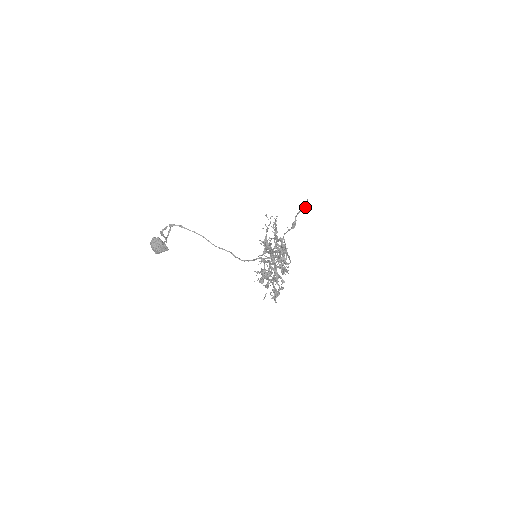
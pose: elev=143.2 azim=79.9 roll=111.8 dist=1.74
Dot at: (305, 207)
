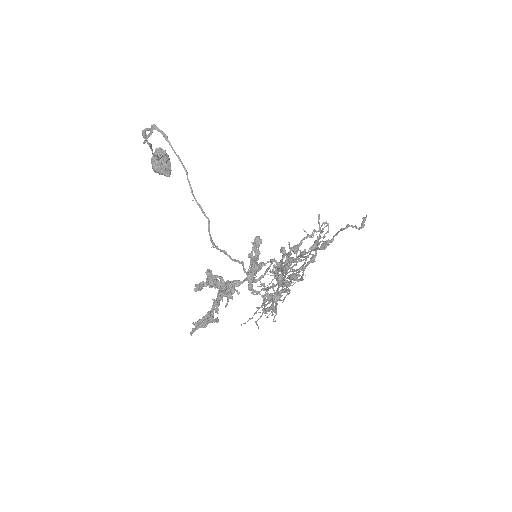
Dot at: (355, 225)
